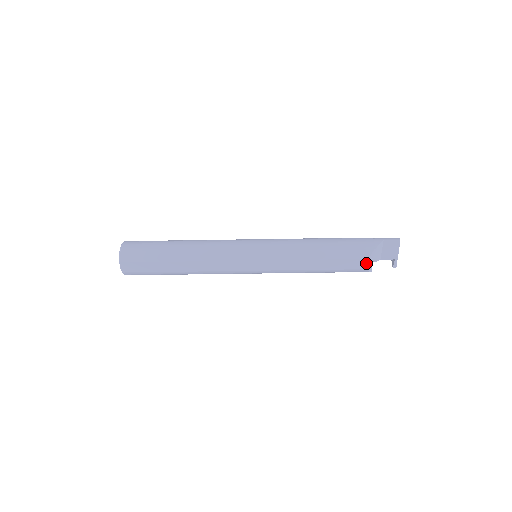
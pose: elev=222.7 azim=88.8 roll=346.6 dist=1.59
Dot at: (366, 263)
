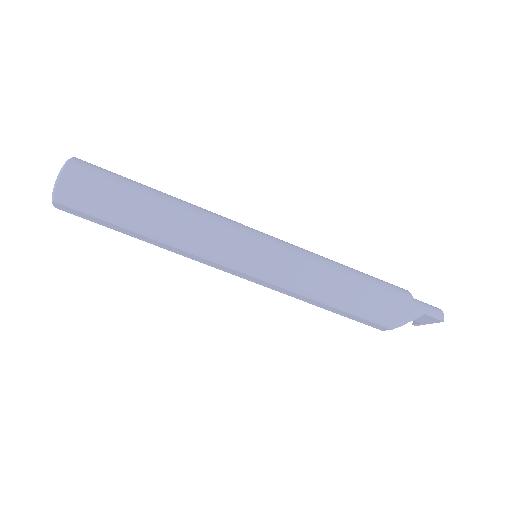
Dot at: (385, 329)
